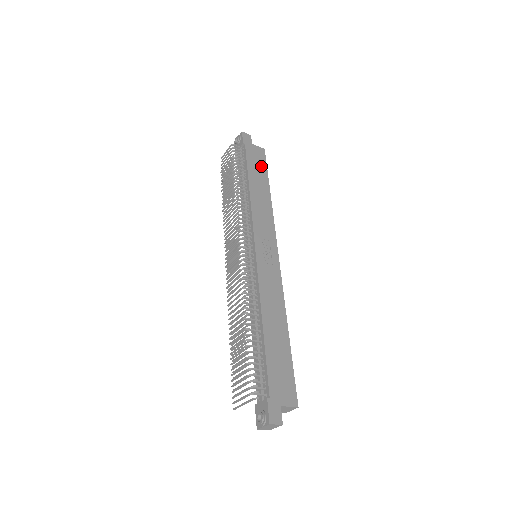
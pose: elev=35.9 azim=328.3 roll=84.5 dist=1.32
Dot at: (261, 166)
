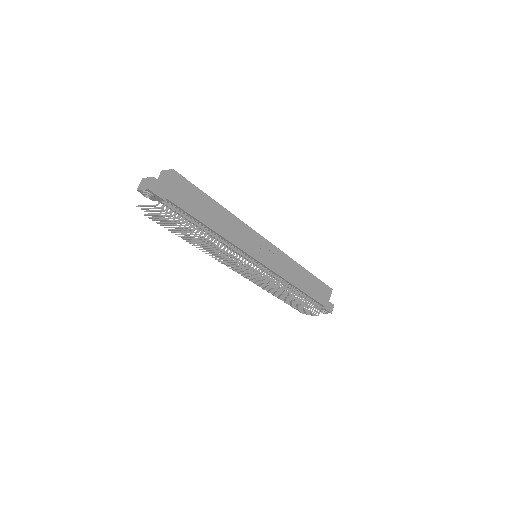
Dot at: (194, 195)
